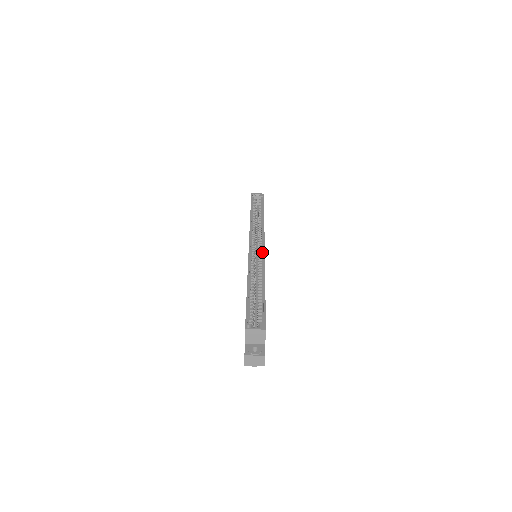
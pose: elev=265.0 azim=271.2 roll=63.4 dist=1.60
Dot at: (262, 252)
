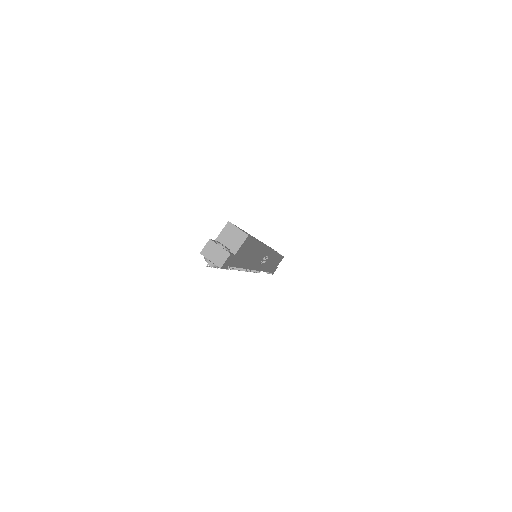
Dot at: occluded
